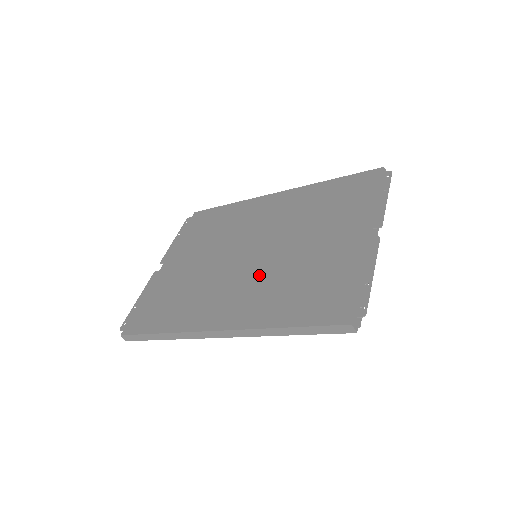
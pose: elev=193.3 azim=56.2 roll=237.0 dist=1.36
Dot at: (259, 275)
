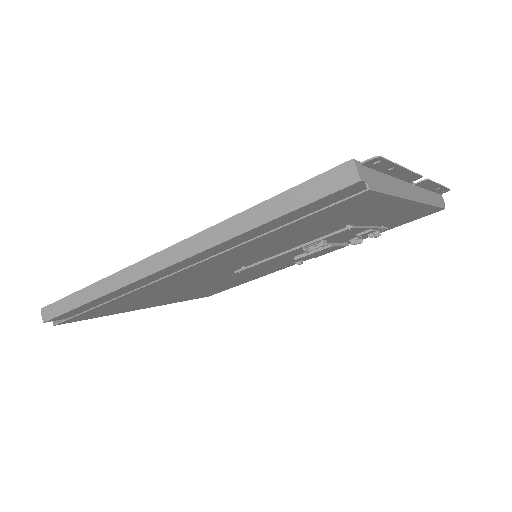
Dot at: occluded
